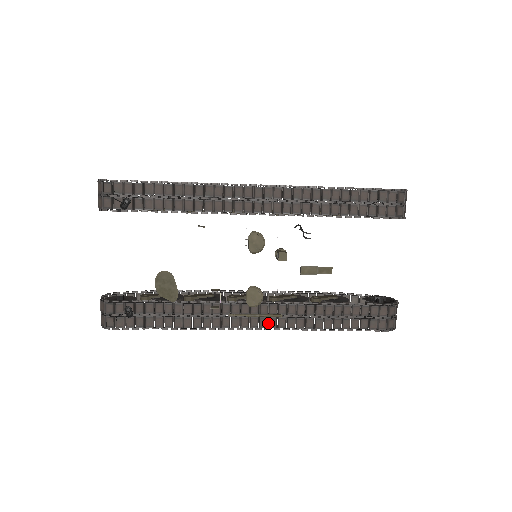
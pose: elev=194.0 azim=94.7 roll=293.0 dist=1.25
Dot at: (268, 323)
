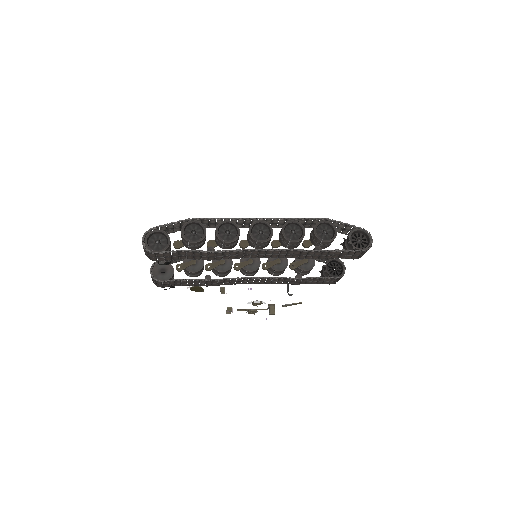
Dot at: (259, 282)
